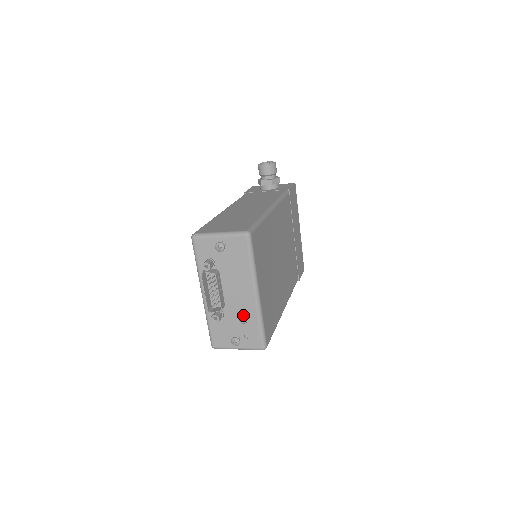
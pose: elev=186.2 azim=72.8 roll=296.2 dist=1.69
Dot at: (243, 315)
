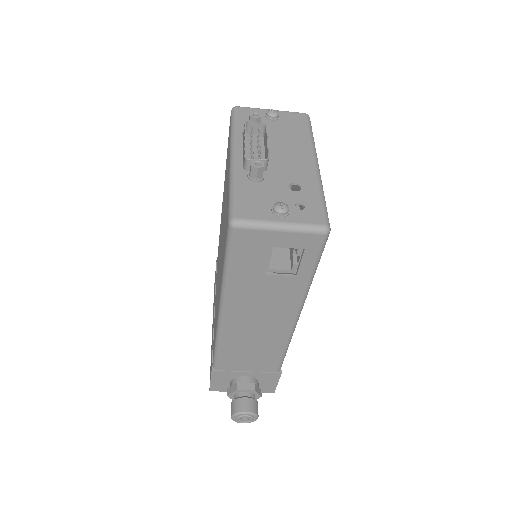
Dot at: (295, 181)
